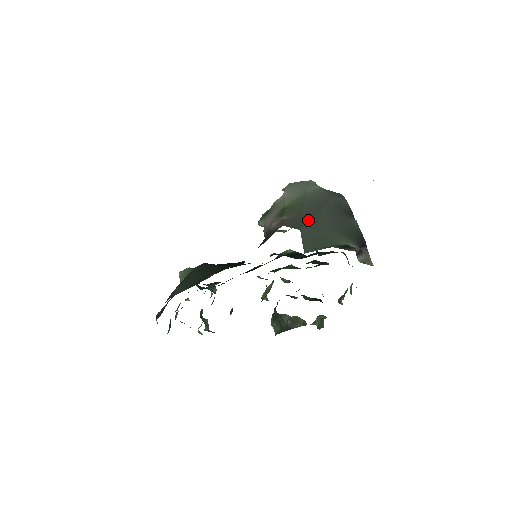
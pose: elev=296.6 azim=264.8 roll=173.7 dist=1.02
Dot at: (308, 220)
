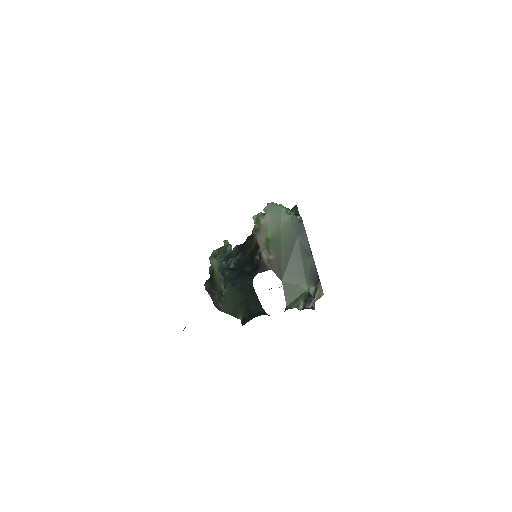
Dot at: (285, 269)
